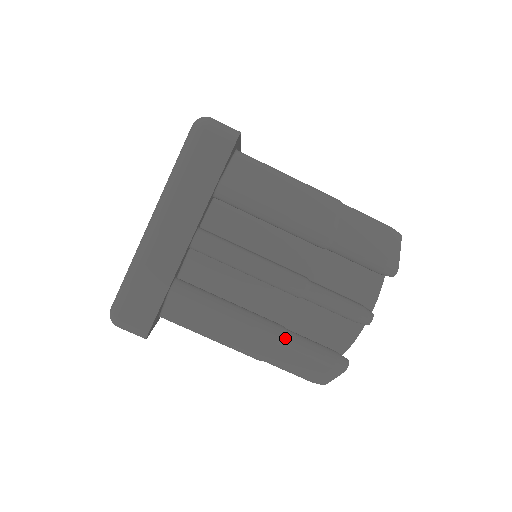
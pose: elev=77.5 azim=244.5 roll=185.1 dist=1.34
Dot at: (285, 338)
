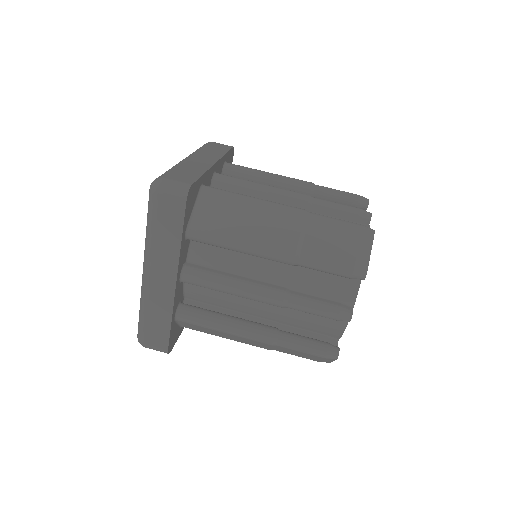
Dot at: (277, 340)
